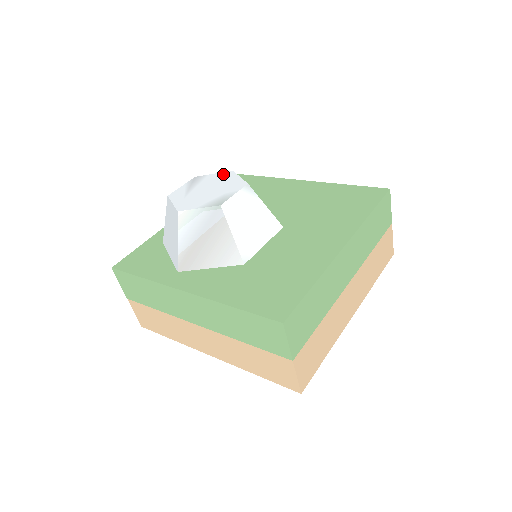
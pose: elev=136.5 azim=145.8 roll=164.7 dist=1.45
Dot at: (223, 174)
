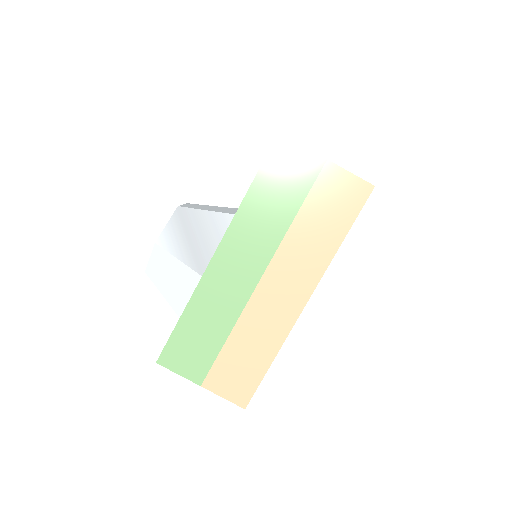
Dot at: occluded
